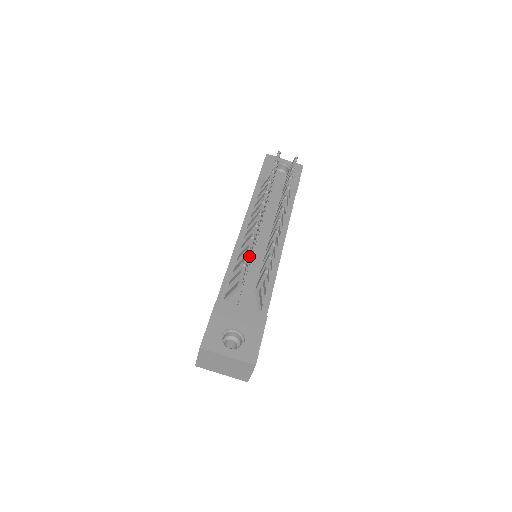
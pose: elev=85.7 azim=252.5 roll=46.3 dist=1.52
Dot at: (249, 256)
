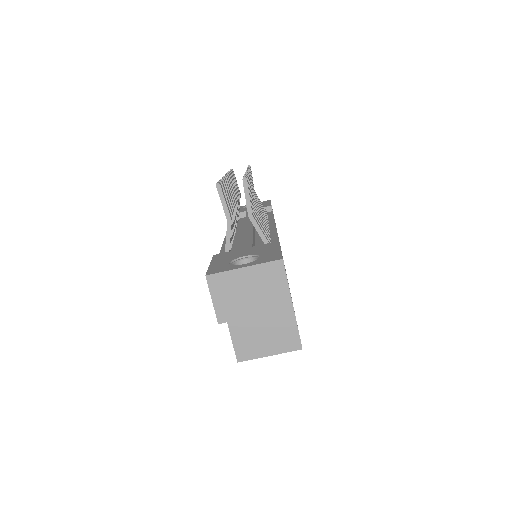
Dot at: (225, 193)
